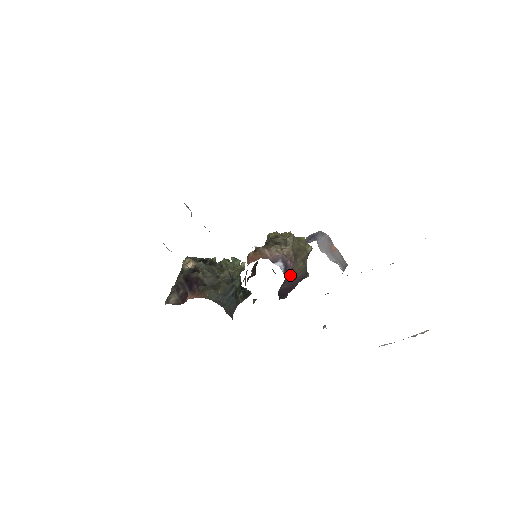
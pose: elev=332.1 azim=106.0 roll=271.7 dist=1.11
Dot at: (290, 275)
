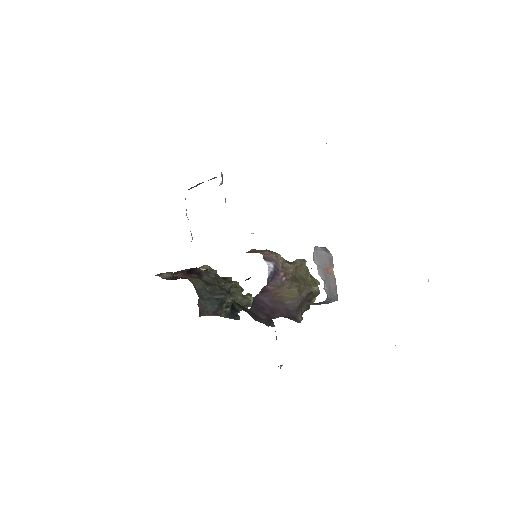
Dot at: (276, 289)
